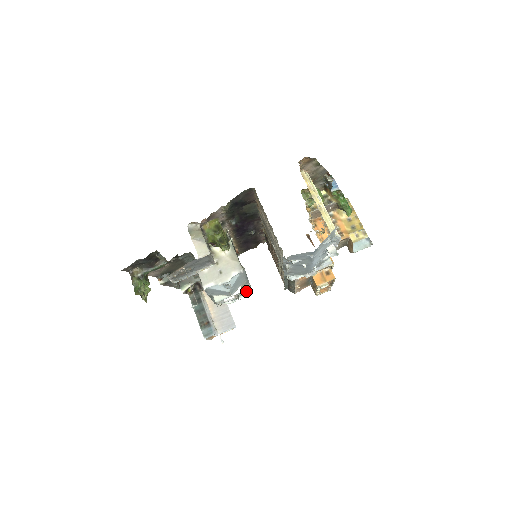
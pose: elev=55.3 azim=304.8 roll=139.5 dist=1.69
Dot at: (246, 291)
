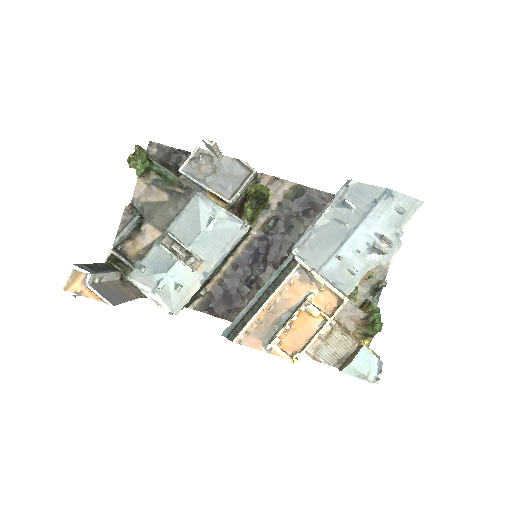
Dot at: (177, 300)
